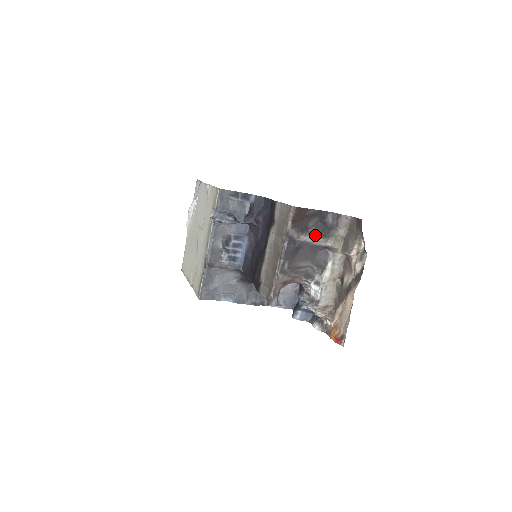
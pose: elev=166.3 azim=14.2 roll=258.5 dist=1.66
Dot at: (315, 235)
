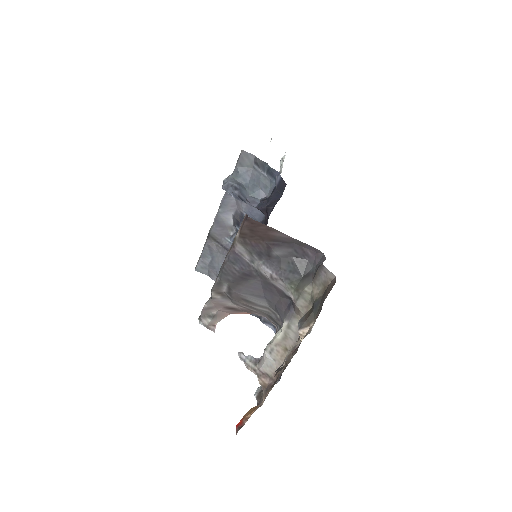
Dot at: (276, 271)
